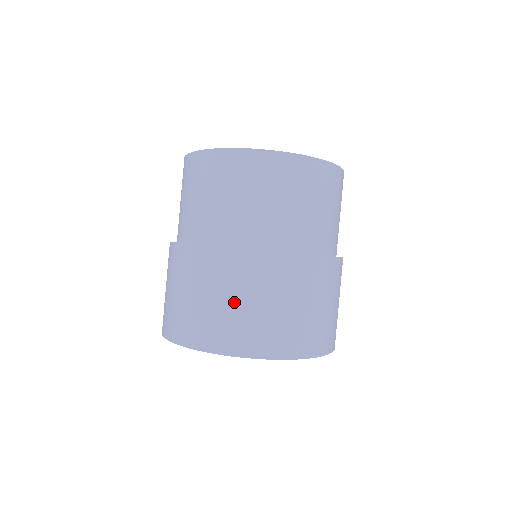
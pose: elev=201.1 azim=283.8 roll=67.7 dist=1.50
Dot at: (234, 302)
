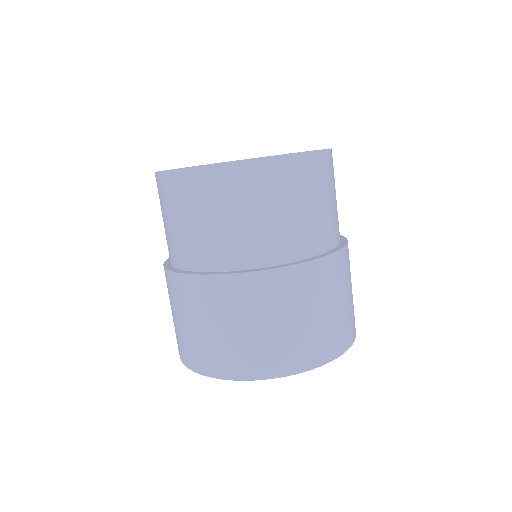
Dot at: (218, 329)
